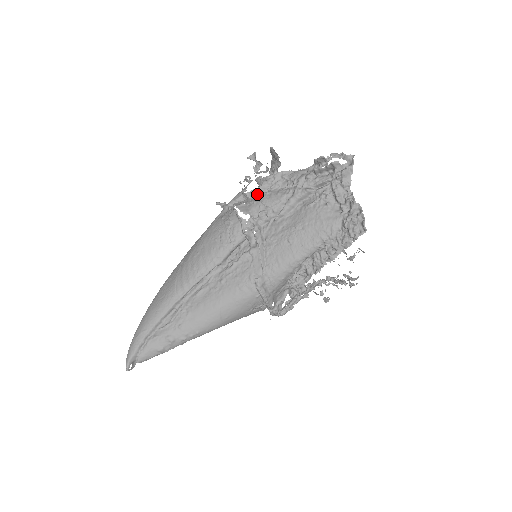
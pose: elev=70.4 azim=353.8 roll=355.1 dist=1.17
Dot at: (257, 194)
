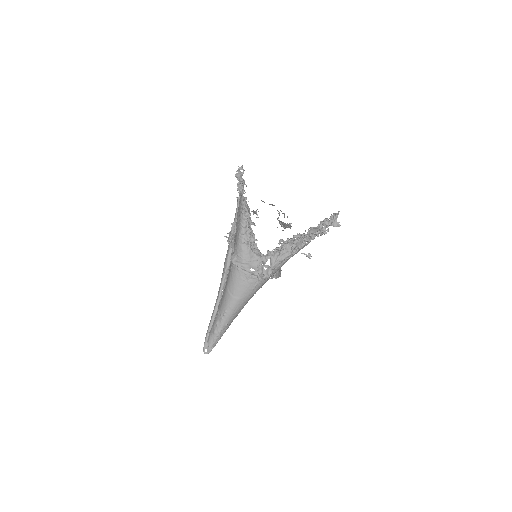
Dot at: occluded
